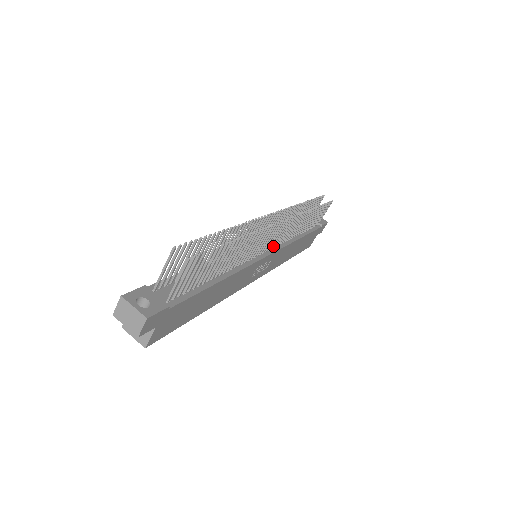
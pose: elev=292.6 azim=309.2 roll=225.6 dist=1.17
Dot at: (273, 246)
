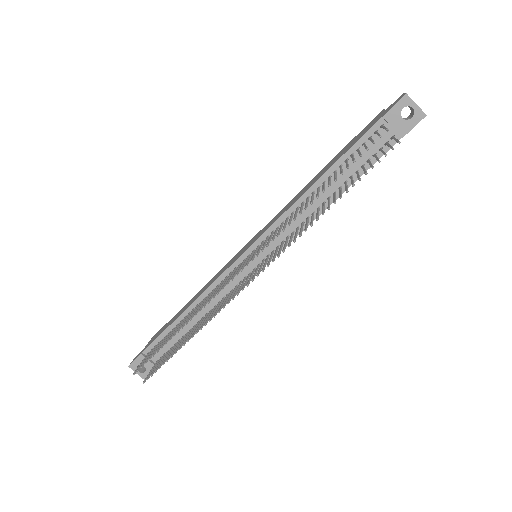
Dot at: (272, 252)
